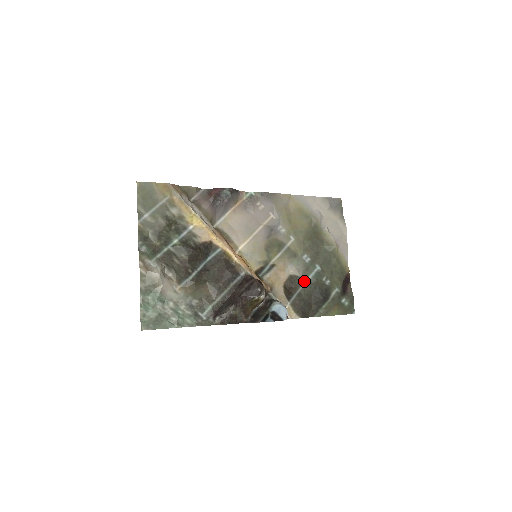
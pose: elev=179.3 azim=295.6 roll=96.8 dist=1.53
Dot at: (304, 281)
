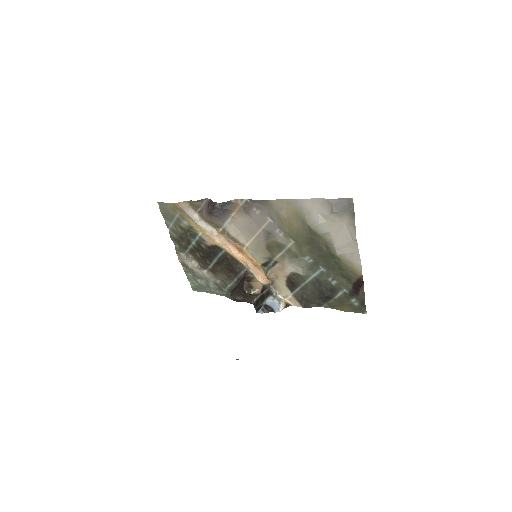
Dot at: (307, 278)
